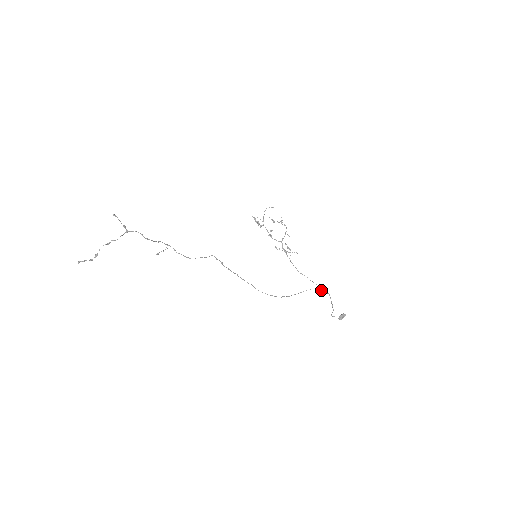
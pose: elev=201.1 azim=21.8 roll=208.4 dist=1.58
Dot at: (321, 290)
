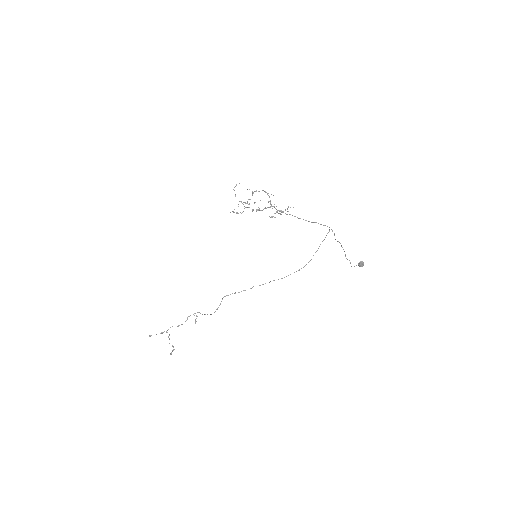
Dot at: (334, 234)
